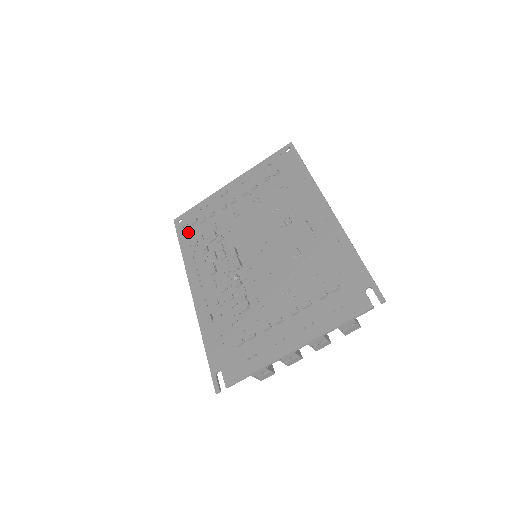
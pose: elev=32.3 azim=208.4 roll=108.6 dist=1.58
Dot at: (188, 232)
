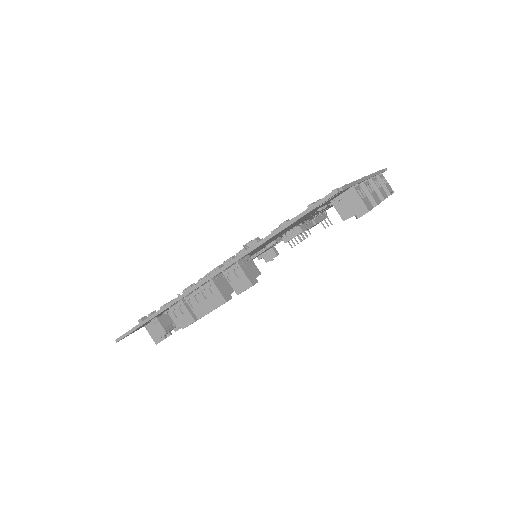
Dot at: occluded
